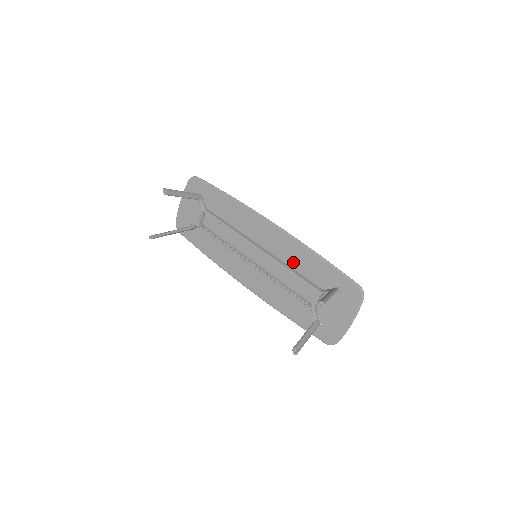
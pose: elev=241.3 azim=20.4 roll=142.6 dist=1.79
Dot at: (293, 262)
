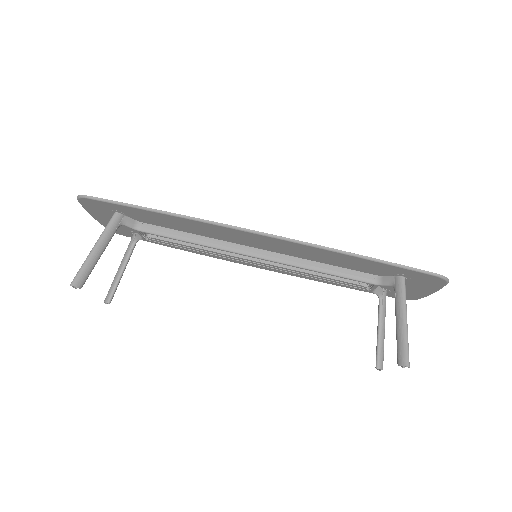
Dot at: (318, 259)
